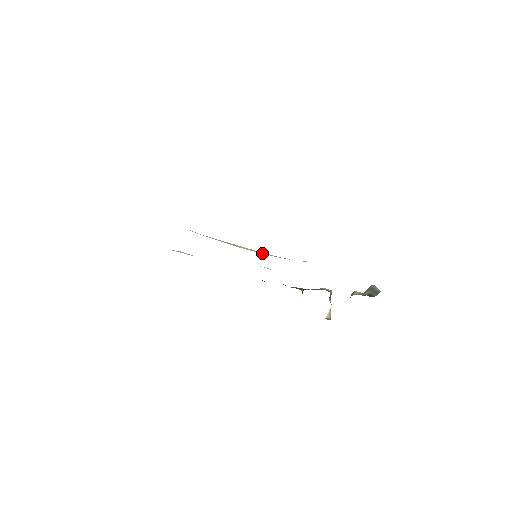
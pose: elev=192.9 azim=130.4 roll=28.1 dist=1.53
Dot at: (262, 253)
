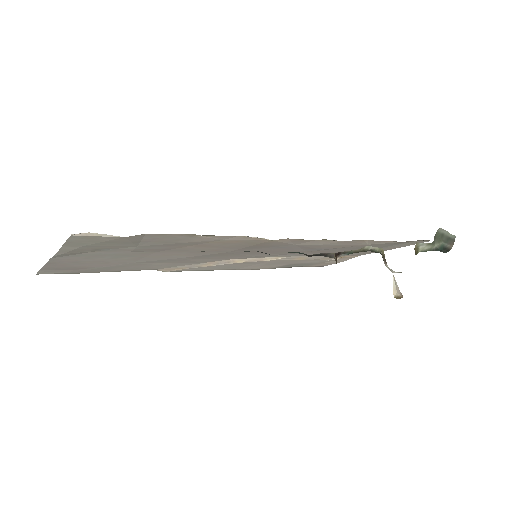
Dot at: (269, 259)
